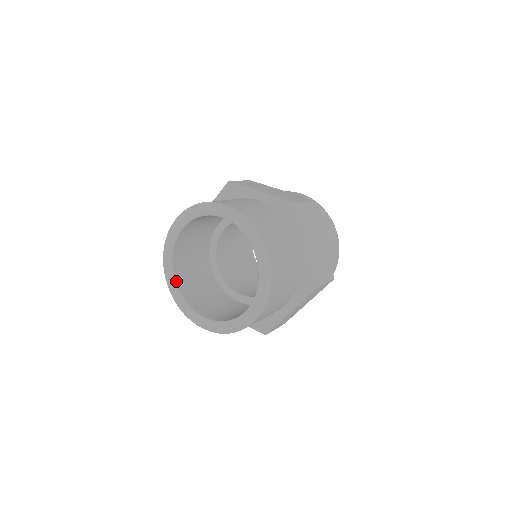
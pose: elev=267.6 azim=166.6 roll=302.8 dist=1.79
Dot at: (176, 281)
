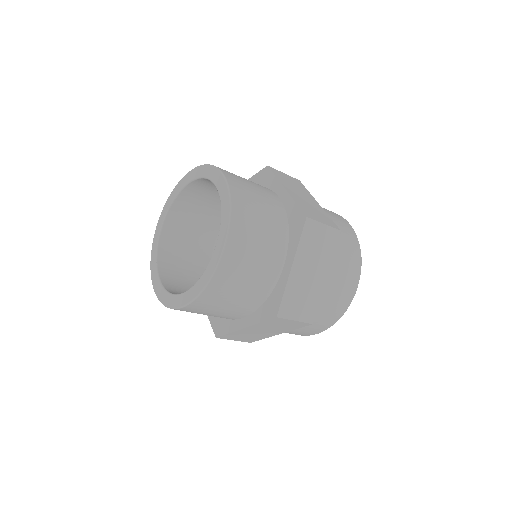
Dot at: (162, 232)
